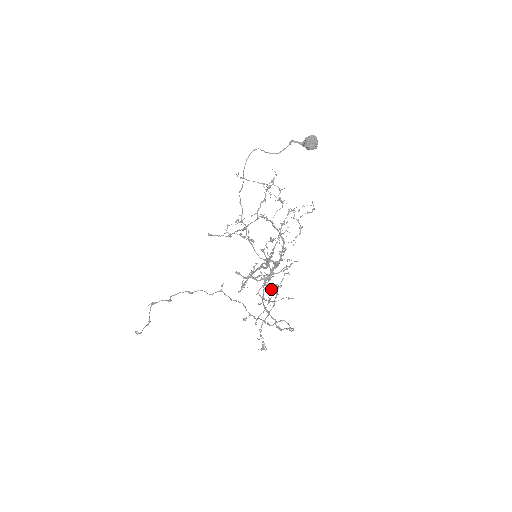
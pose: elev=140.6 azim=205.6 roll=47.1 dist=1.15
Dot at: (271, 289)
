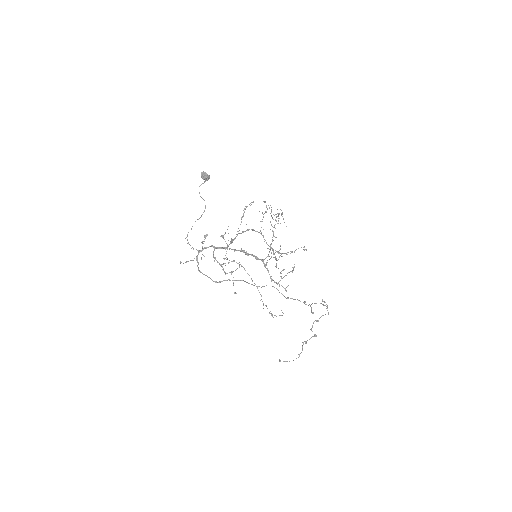
Dot at: (239, 266)
